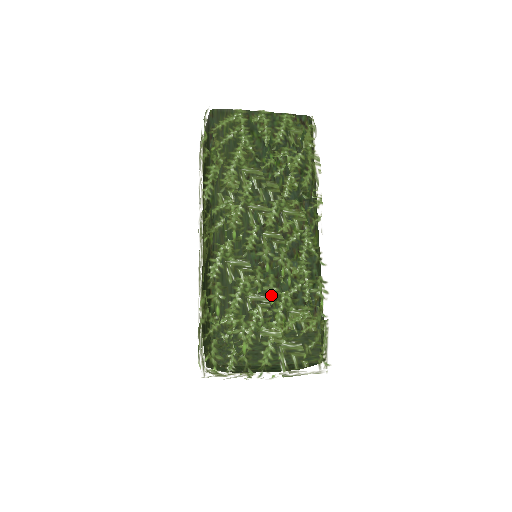
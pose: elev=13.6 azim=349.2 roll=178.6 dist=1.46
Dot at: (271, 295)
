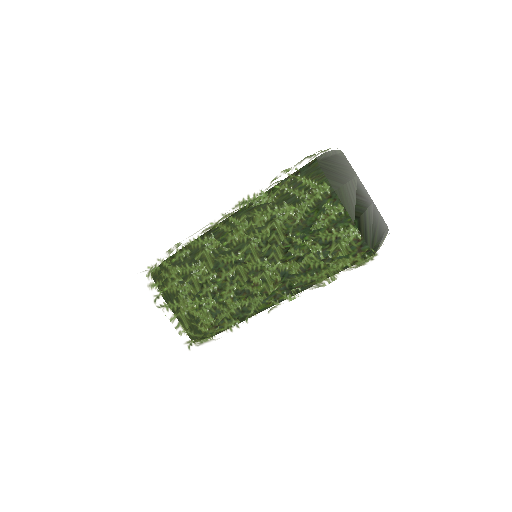
Dot at: (203, 292)
